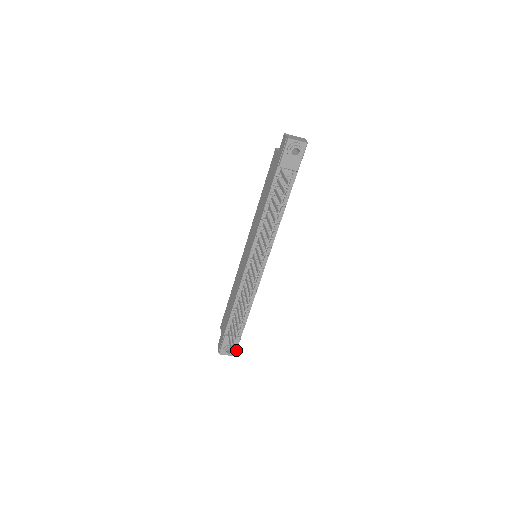
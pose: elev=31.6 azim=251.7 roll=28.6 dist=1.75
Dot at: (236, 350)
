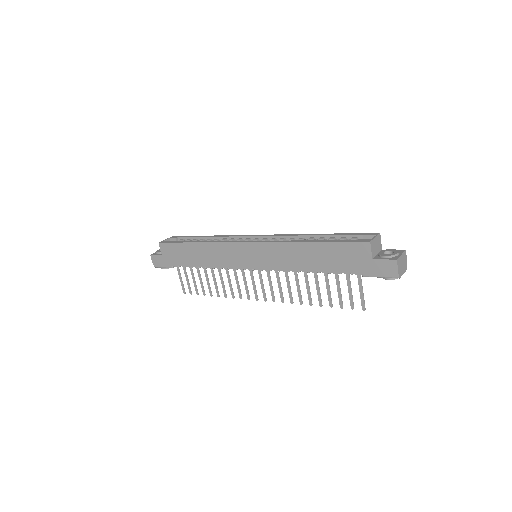
Dot at: occluded
